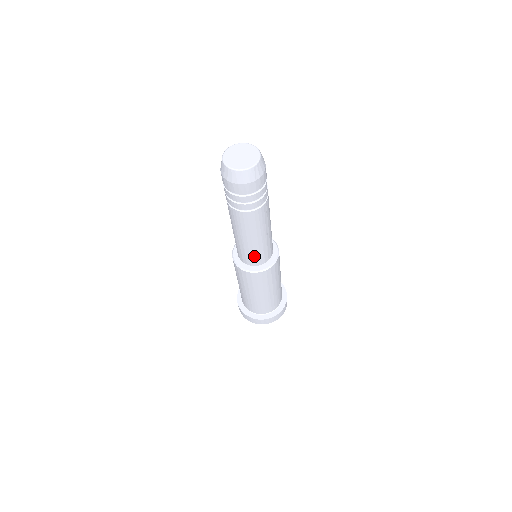
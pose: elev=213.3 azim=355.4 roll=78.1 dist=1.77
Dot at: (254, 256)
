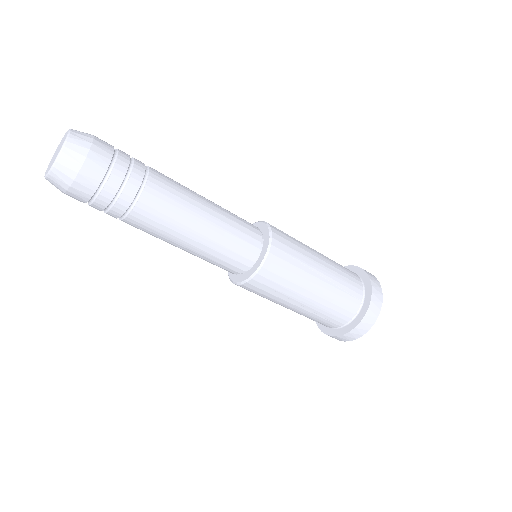
Dot at: (239, 239)
